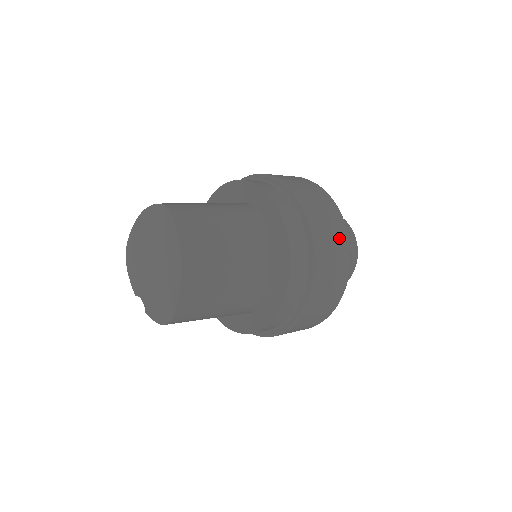
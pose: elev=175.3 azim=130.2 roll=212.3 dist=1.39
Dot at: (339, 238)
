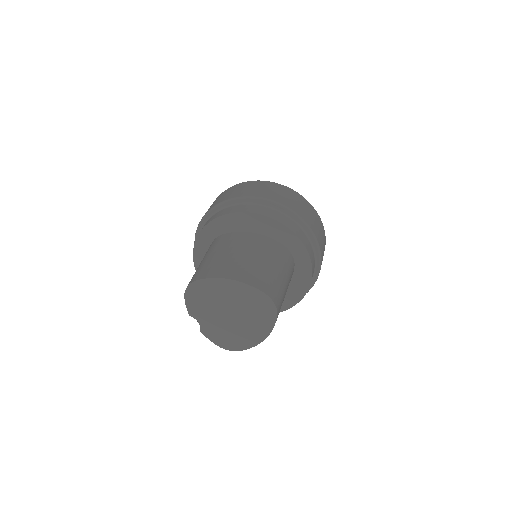
Dot at: occluded
